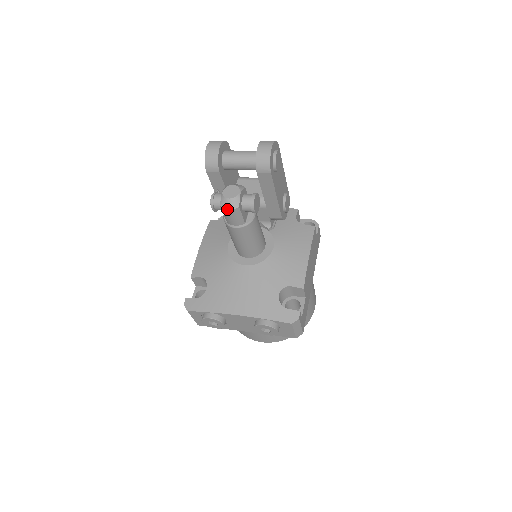
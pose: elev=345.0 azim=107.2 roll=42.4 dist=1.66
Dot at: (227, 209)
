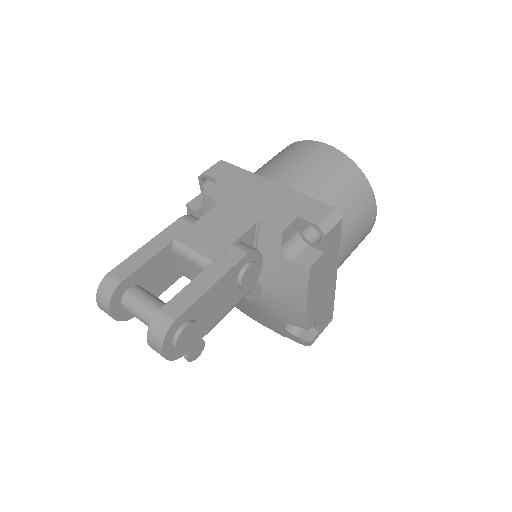
Dot at: occluded
